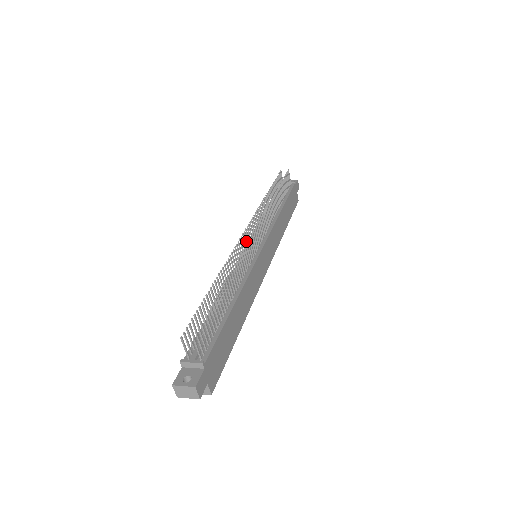
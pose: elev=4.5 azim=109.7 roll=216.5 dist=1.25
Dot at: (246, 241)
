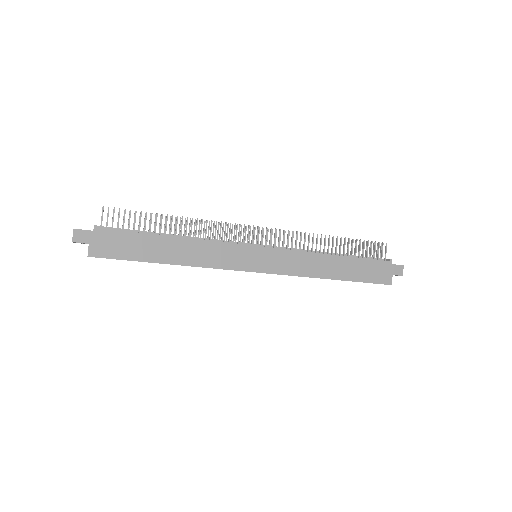
Dot at: (253, 237)
